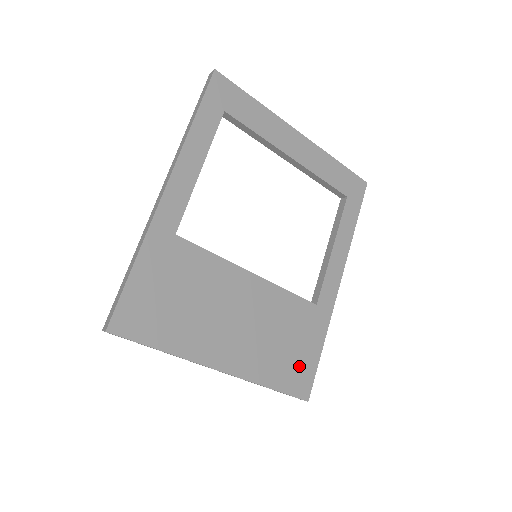
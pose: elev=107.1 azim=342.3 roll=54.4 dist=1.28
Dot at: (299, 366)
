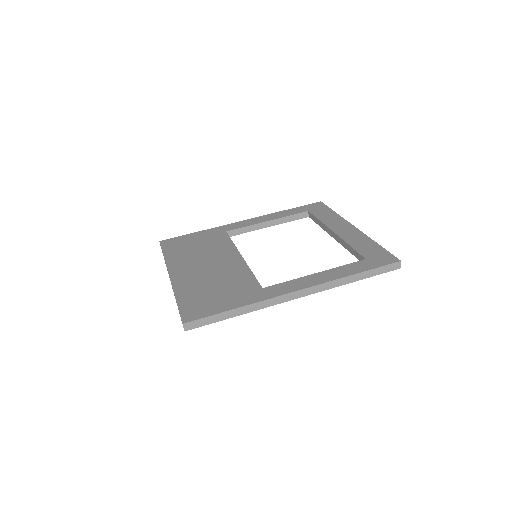
Dot at: (206, 304)
